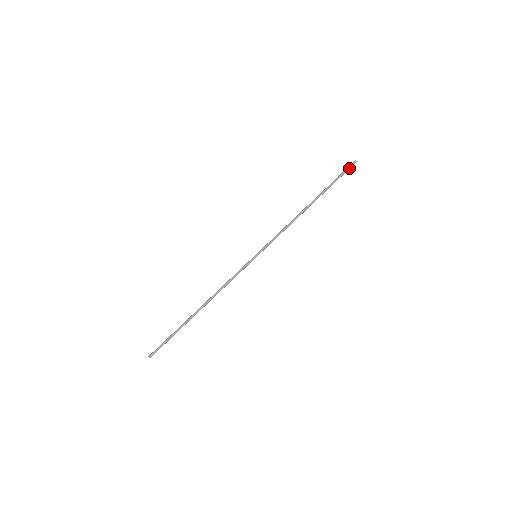
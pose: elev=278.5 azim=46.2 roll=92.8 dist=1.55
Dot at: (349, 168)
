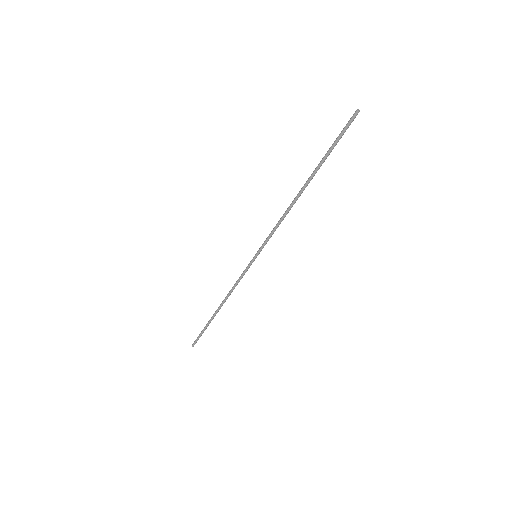
Dot at: occluded
